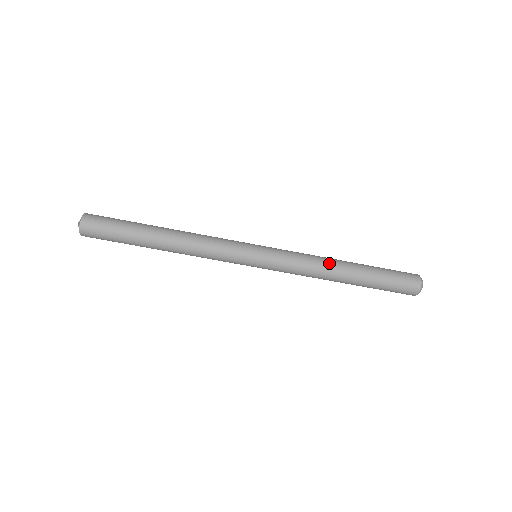
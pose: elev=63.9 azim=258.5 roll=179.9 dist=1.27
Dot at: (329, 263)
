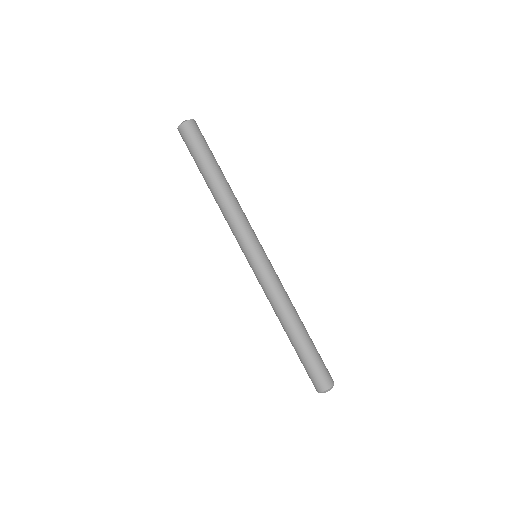
Dot at: (294, 307)
